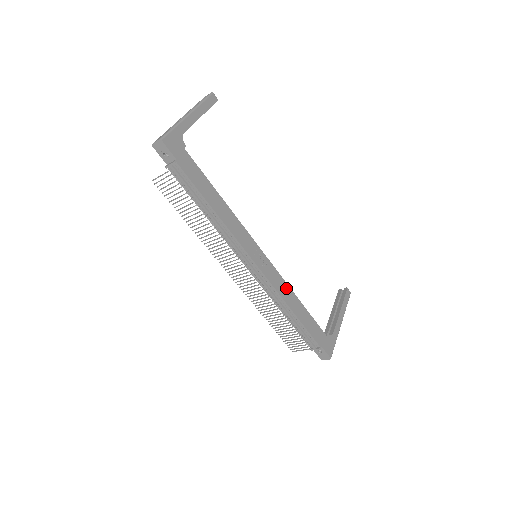
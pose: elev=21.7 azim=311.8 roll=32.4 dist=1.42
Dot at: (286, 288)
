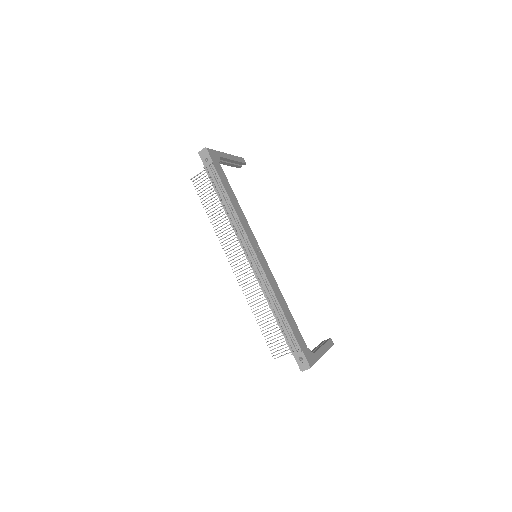
Dot at: (277, 288)
